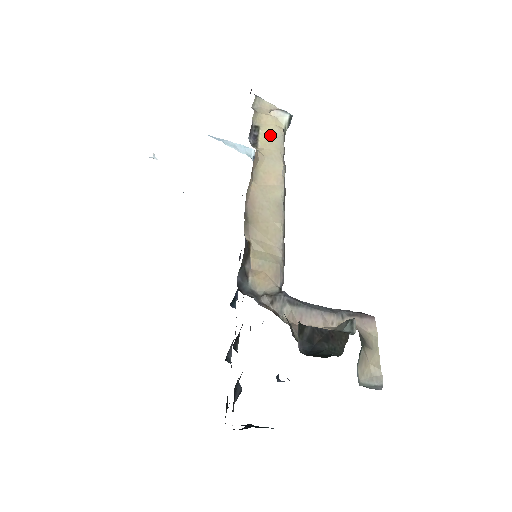
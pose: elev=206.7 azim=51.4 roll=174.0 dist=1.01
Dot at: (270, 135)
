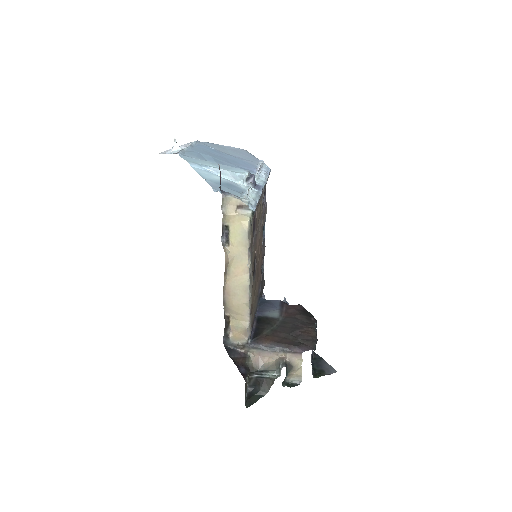
Dot at: (237, 233)
